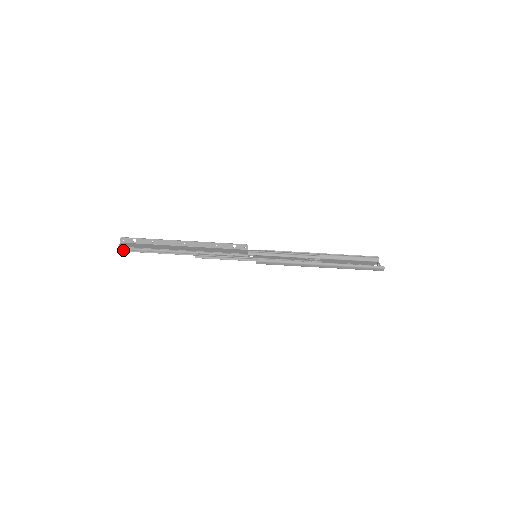
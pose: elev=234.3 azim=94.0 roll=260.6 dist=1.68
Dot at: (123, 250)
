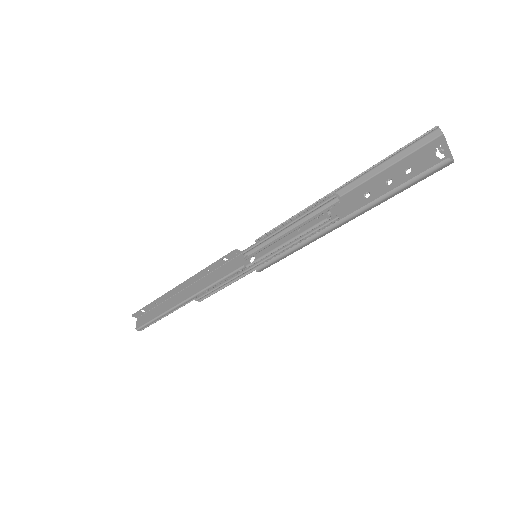
Dot at: (142, 329)
